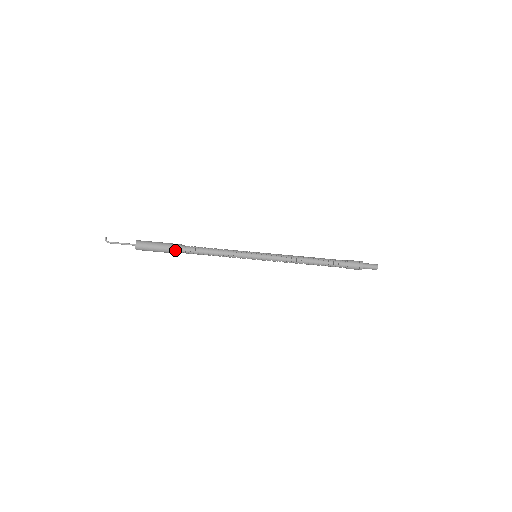
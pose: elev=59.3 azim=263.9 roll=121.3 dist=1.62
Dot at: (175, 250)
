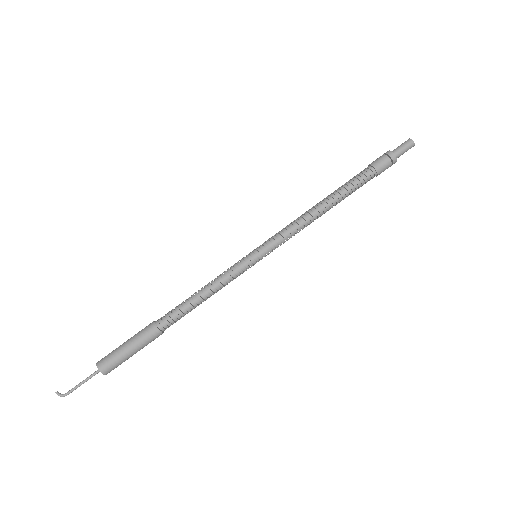
Dot at: (152, 335)
